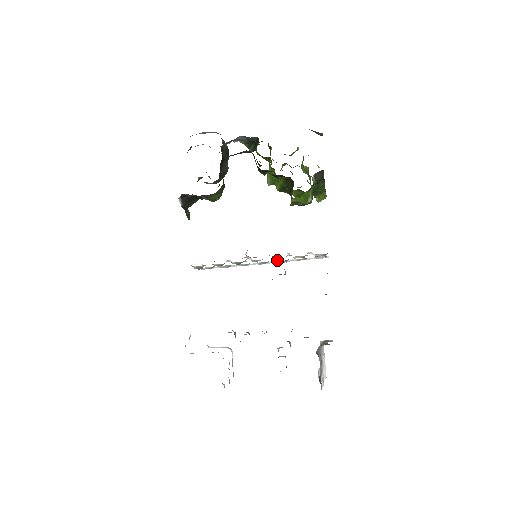
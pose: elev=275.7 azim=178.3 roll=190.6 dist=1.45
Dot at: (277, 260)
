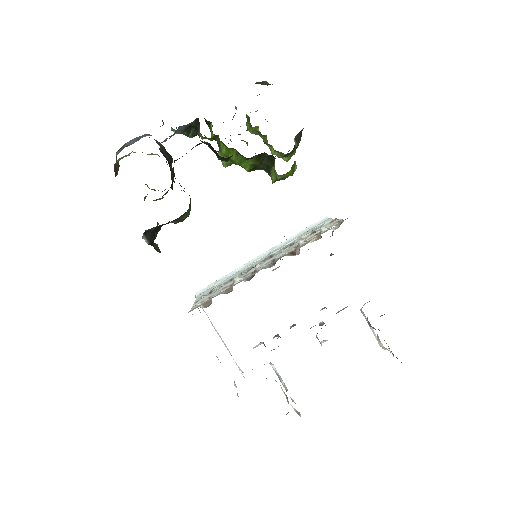
Dot at: occluded
